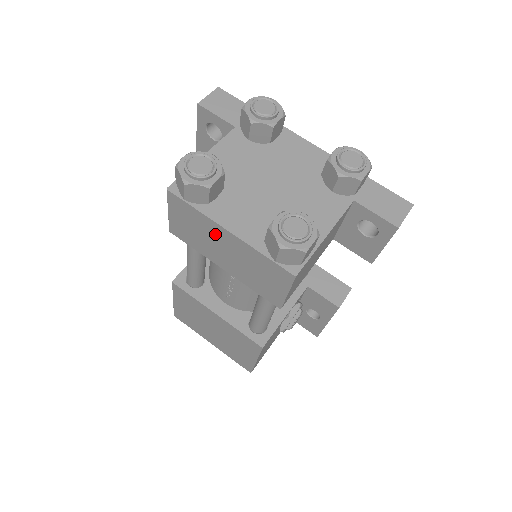
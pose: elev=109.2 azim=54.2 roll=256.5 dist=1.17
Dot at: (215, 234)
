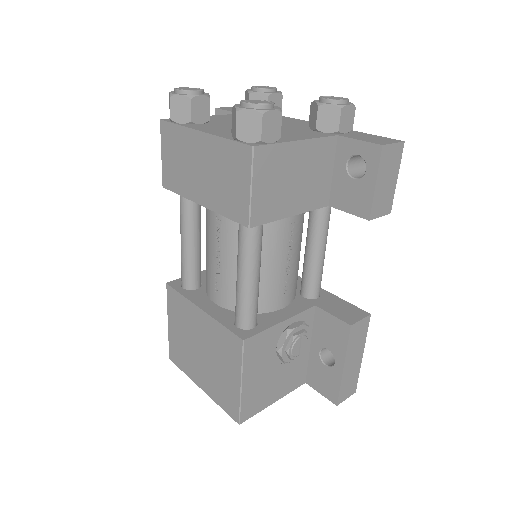
Dot at: (192, 149)
